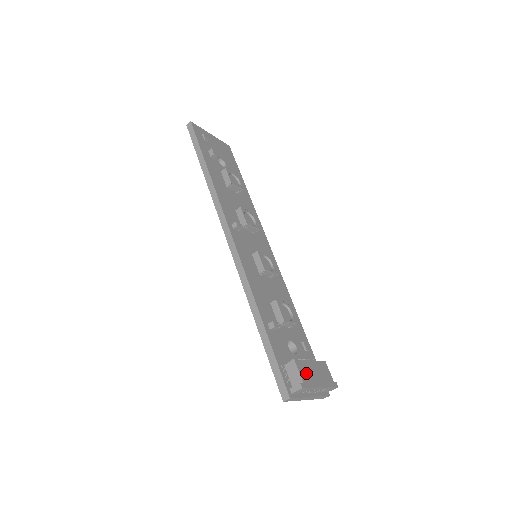
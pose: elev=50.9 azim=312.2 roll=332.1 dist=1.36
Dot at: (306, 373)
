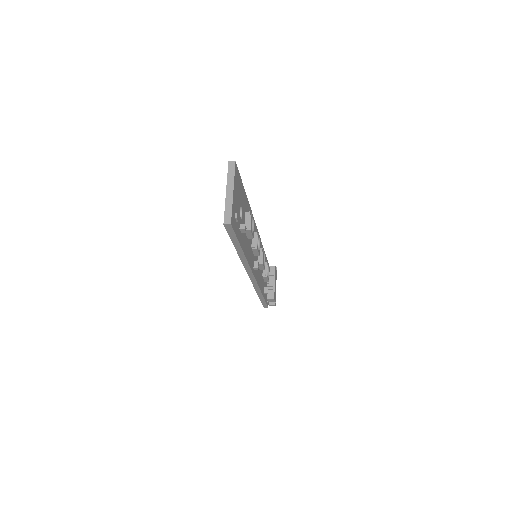
Dot at: (275, 295)
